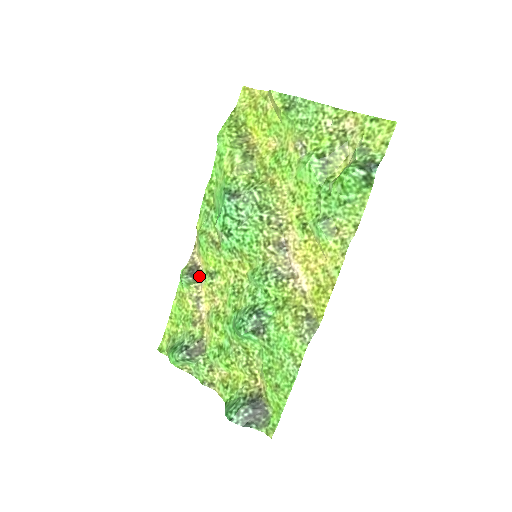
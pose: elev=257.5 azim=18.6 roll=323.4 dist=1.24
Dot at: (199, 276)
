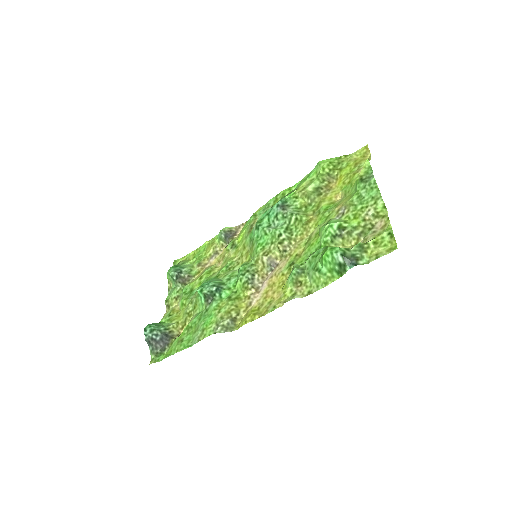
Dot at: (229, 240)
